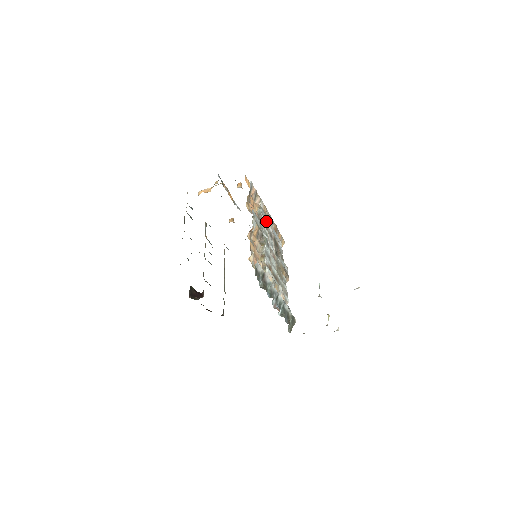
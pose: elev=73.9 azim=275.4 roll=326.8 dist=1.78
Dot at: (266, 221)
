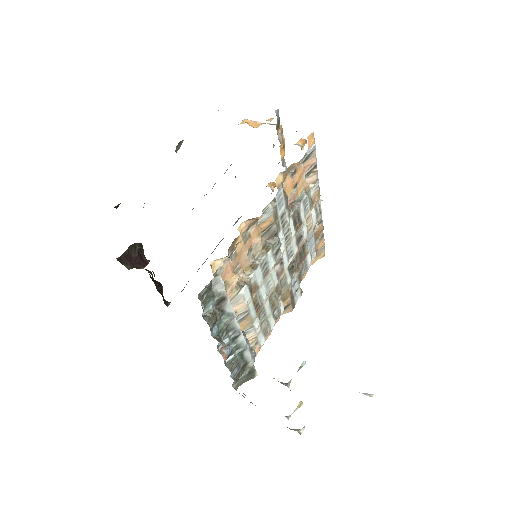
Dot at: (305, 215)
